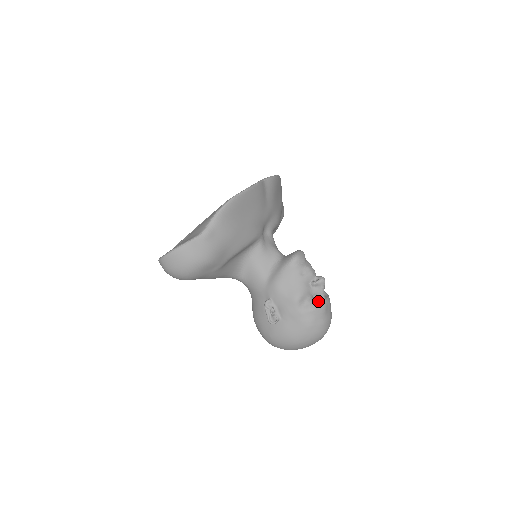
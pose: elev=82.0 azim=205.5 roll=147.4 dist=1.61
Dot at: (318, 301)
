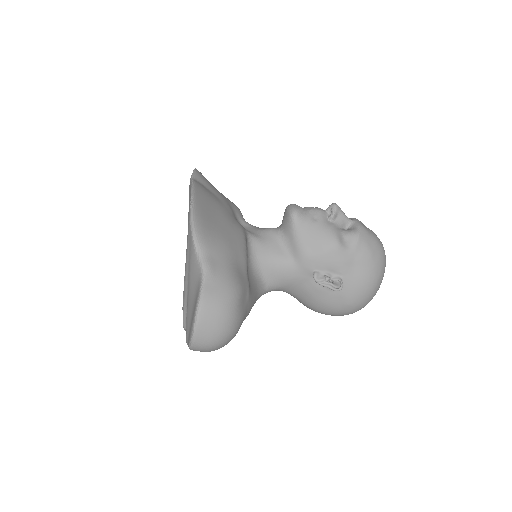
Dot at: (351, 228)
